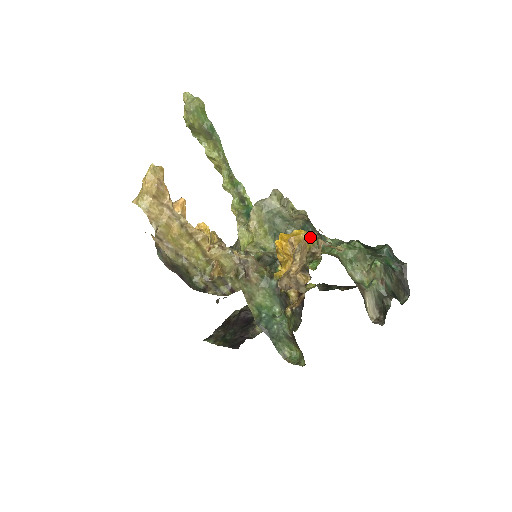
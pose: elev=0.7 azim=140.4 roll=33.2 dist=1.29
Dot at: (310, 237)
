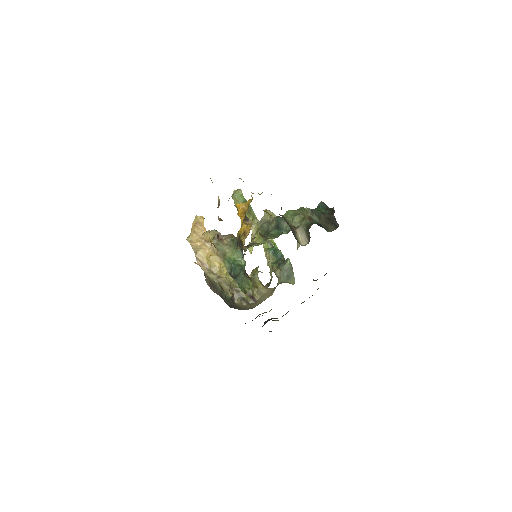
Dot at: occluded
